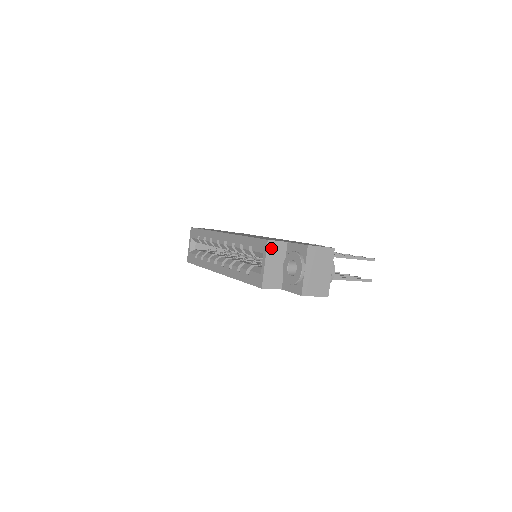
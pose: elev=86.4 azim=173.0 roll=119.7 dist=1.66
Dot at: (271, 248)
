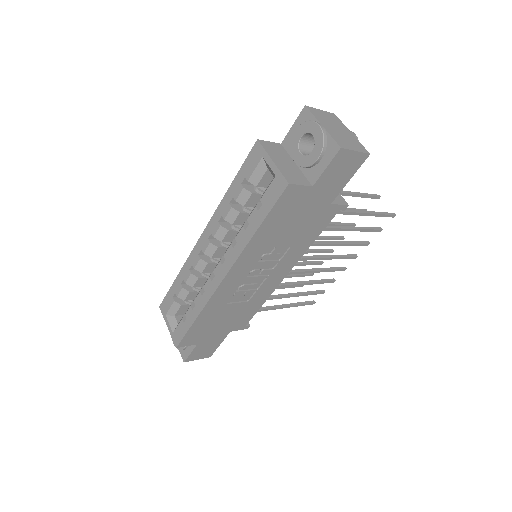
Dot at: (267, 147)
